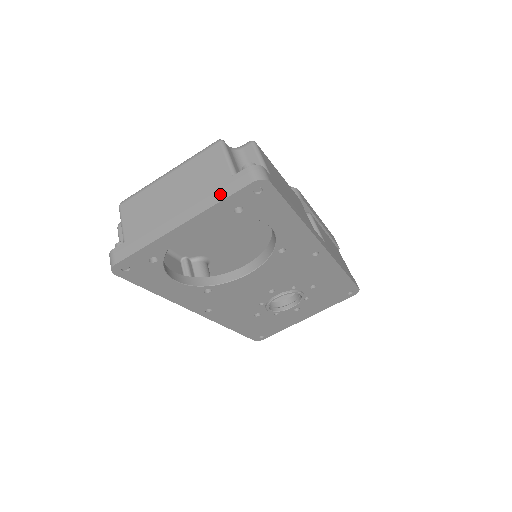
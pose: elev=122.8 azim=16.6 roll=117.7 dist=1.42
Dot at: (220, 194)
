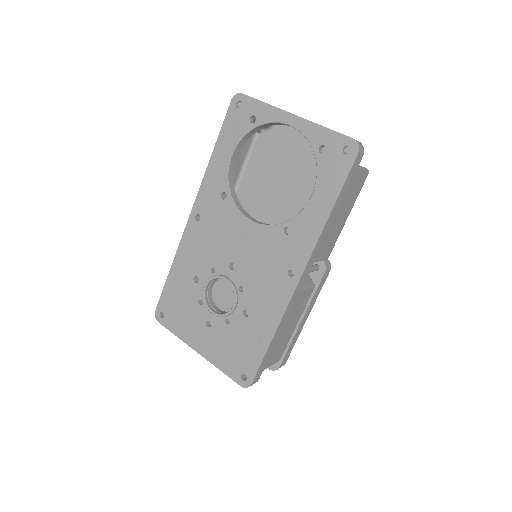
Dot at: occluded
